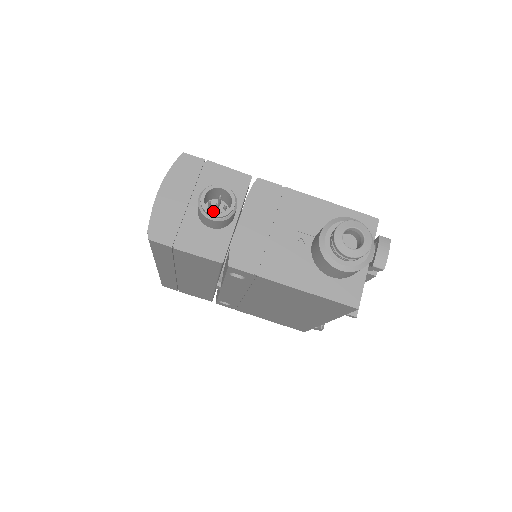
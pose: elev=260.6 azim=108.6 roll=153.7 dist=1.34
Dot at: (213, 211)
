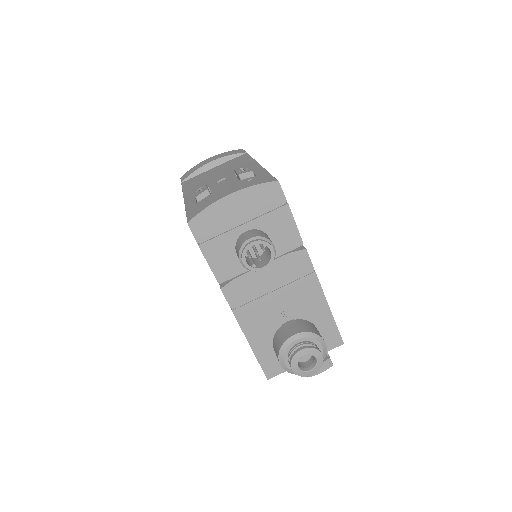
Dot at: (249, 255)
